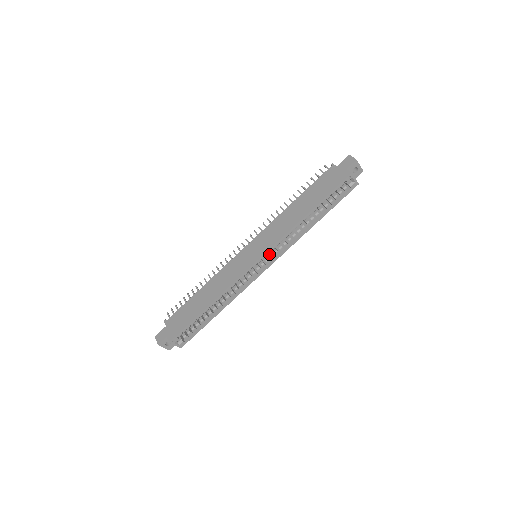
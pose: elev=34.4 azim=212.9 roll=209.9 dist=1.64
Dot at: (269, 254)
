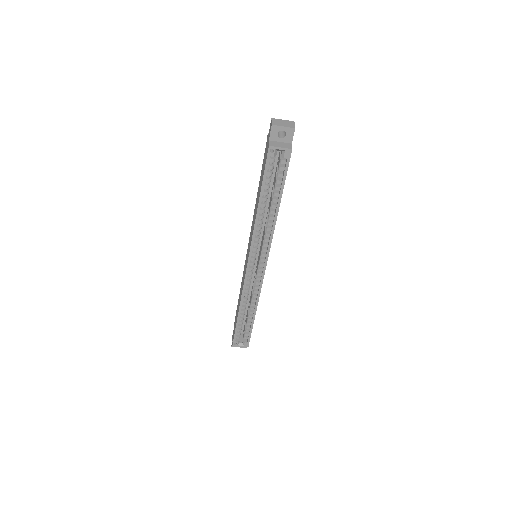
Dot at: (260, 253)
